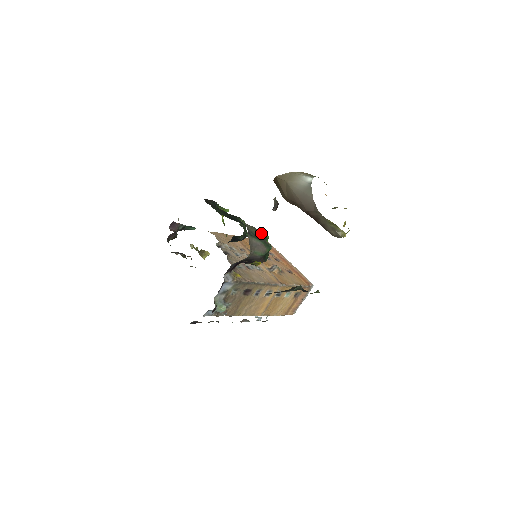
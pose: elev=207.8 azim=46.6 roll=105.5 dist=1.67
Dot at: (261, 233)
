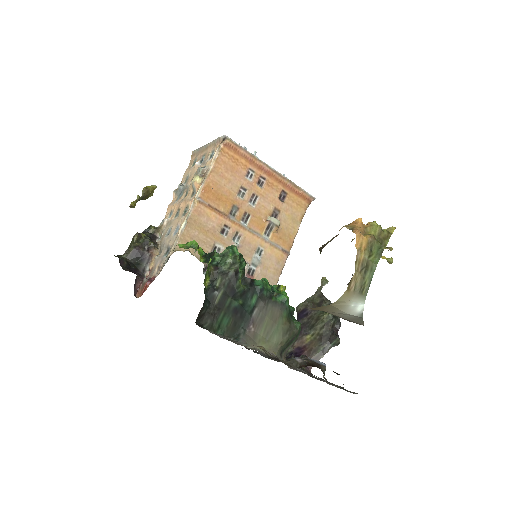
Dot at: (285, 317)
